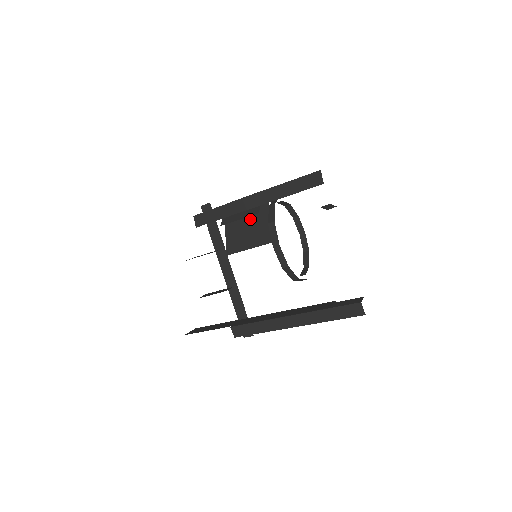
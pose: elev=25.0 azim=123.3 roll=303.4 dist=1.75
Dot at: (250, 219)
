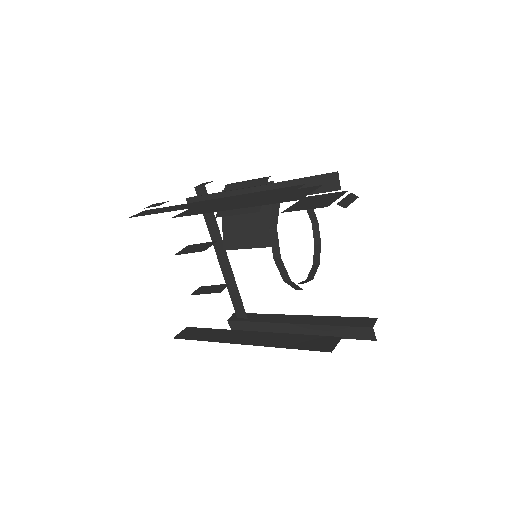
Dot at: occluded
